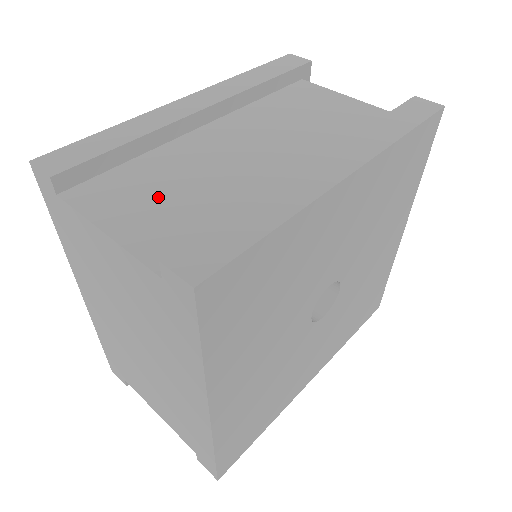
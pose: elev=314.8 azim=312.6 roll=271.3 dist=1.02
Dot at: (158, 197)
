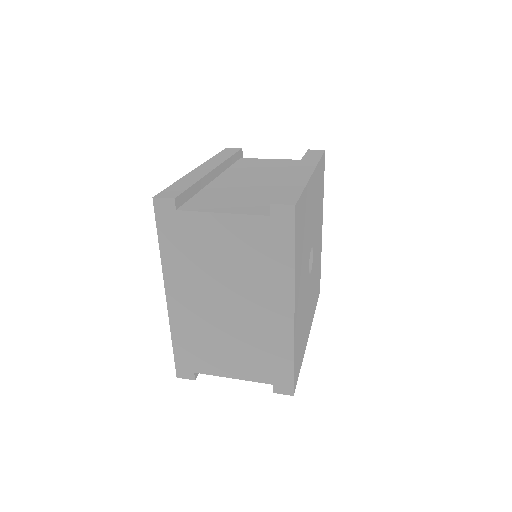
Dot at: (230, 200)
